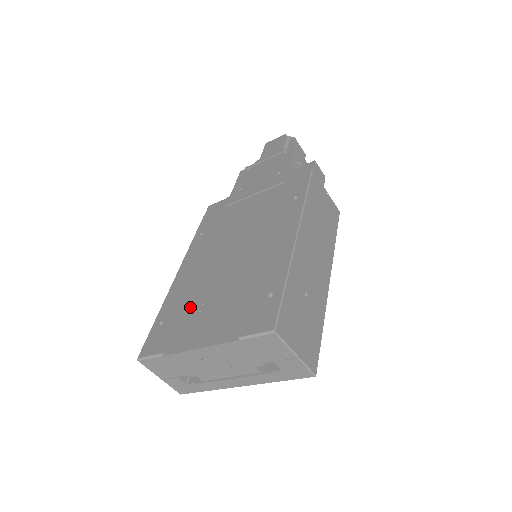
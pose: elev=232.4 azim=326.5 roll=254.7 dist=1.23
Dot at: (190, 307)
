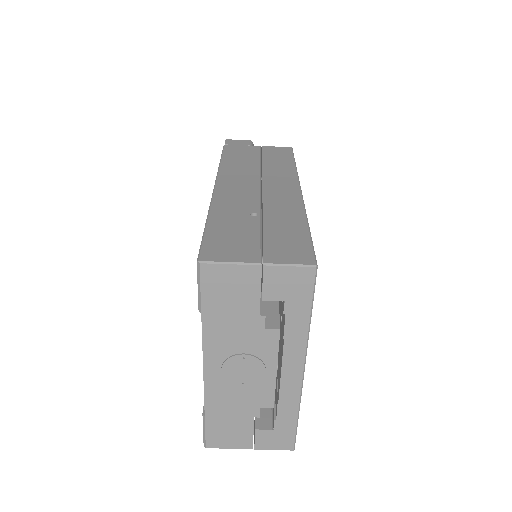
Dot at: occluded
